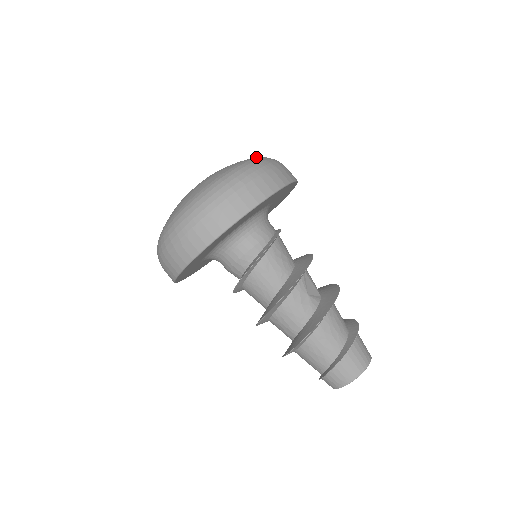
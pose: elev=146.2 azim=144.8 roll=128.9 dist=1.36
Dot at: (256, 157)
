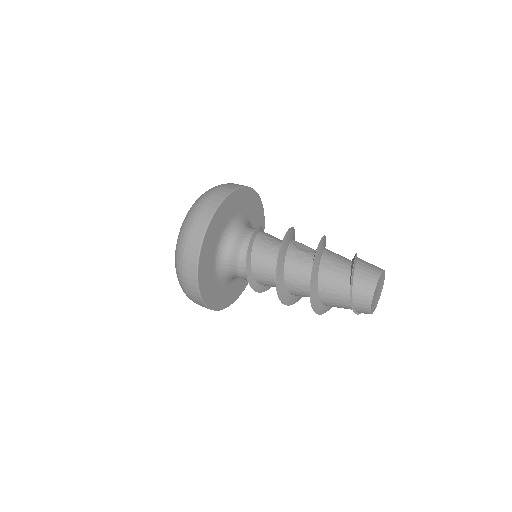
Dot at: occluded
